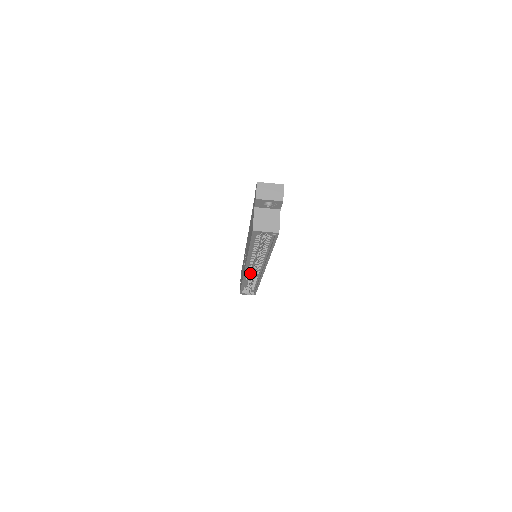
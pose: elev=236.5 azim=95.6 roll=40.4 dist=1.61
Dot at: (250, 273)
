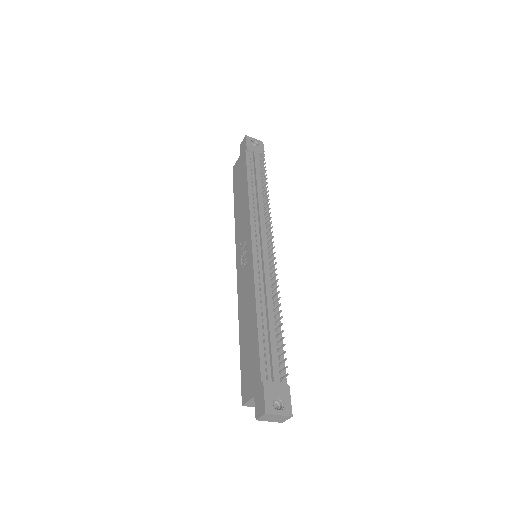
Dot at: occluded
